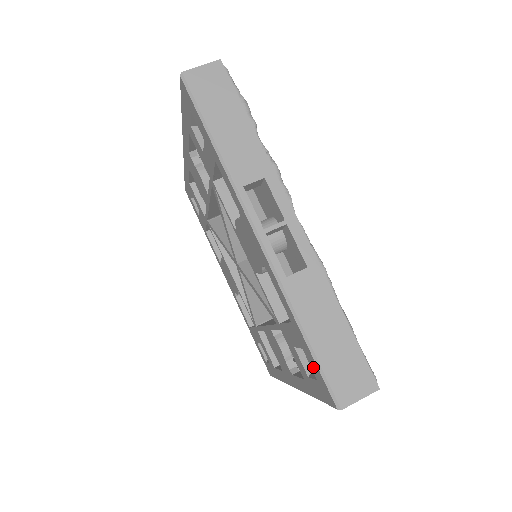
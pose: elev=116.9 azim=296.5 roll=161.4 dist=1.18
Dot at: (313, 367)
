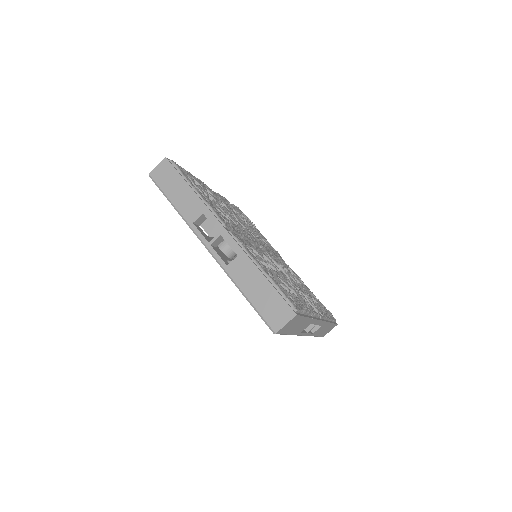
Dot at: occluded
